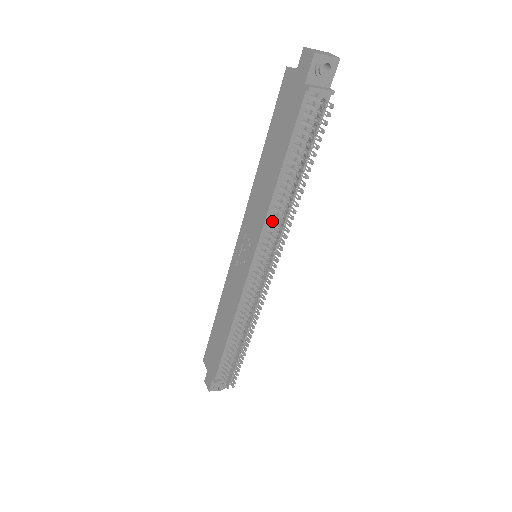
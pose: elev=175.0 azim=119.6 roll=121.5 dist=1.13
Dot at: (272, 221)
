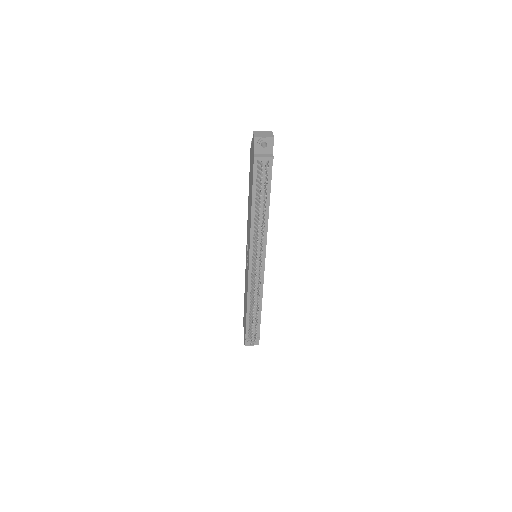
Dot at: (255, 235)
